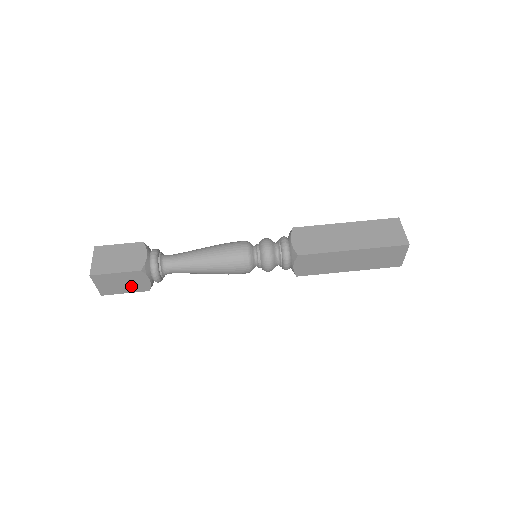
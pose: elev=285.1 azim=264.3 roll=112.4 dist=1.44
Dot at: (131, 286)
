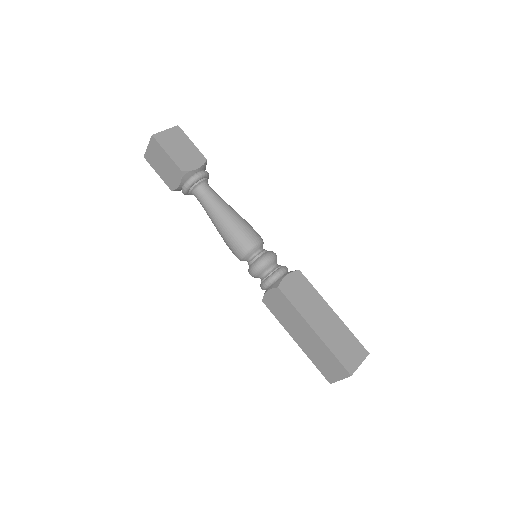
Dot at: (166, 174)
